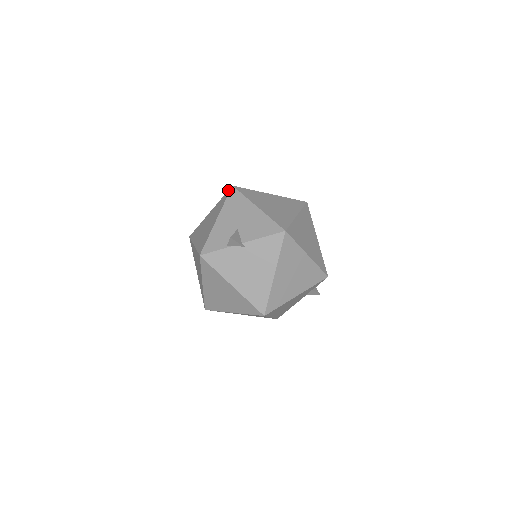
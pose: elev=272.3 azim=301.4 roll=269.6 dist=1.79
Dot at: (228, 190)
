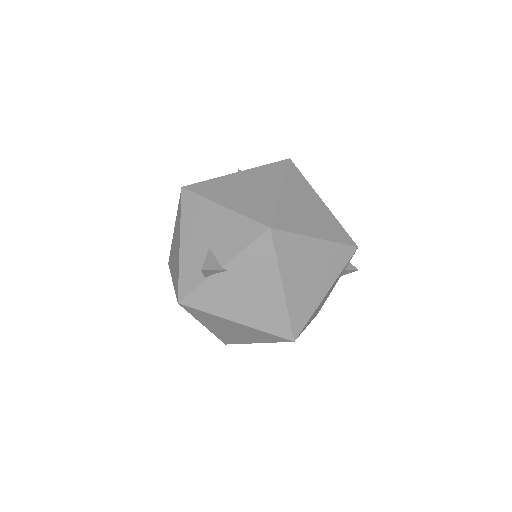
Dot at: occluded
